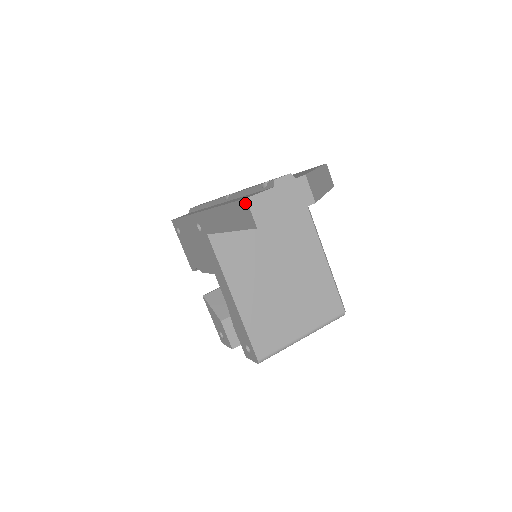
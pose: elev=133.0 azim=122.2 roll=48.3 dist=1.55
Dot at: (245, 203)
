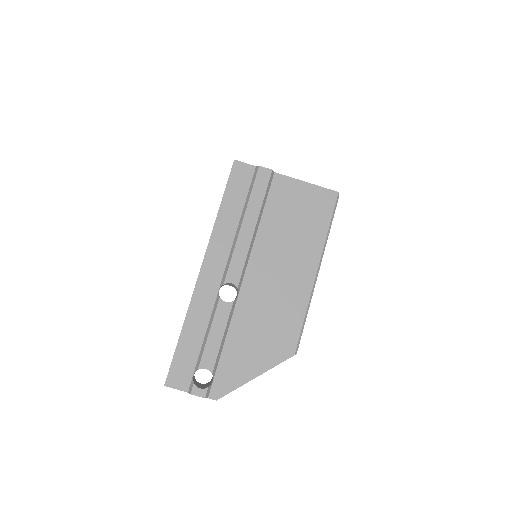
Dot at: (165, 381)
